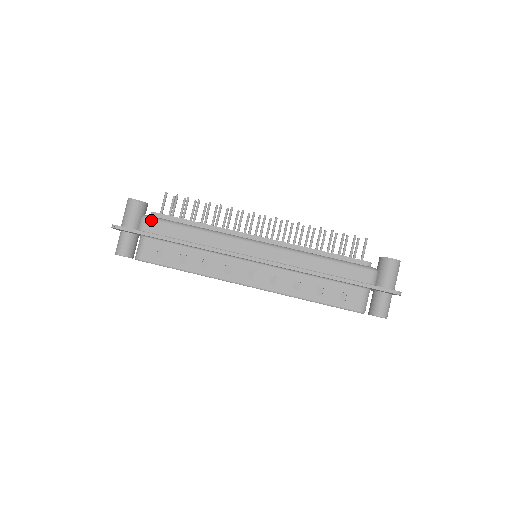
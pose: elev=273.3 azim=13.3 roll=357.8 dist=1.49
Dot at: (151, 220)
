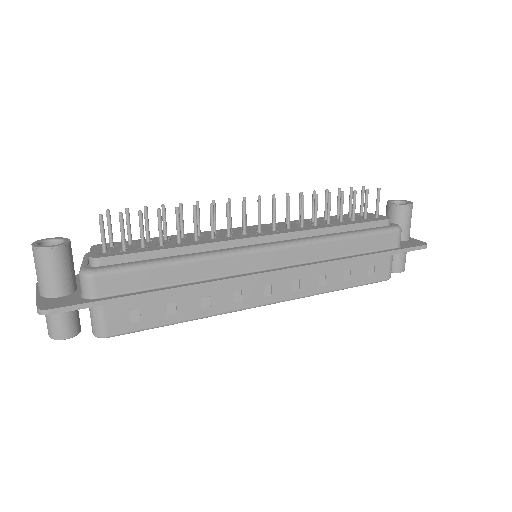
Dot at: (104, 276)
